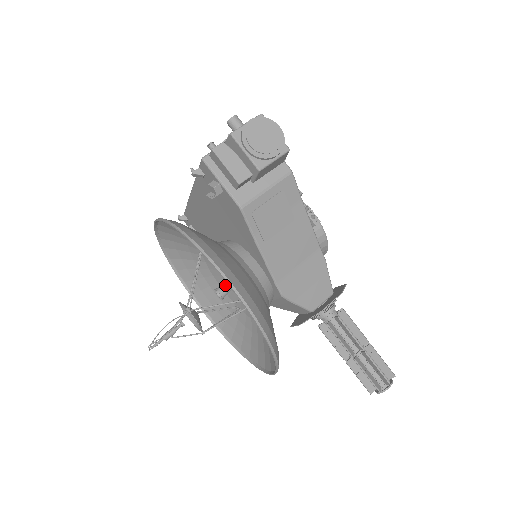
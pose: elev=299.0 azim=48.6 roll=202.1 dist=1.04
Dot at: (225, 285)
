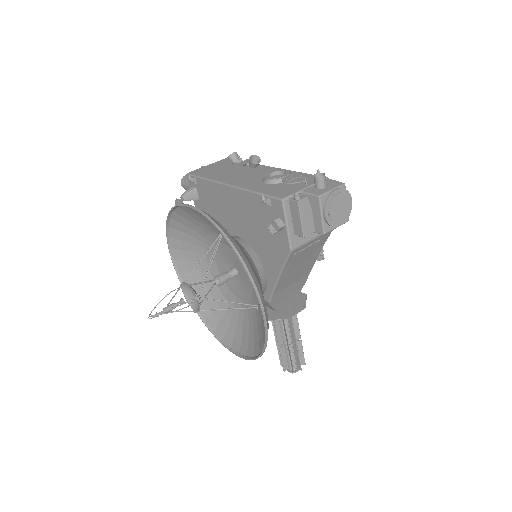
Dot at: (226, 276)
